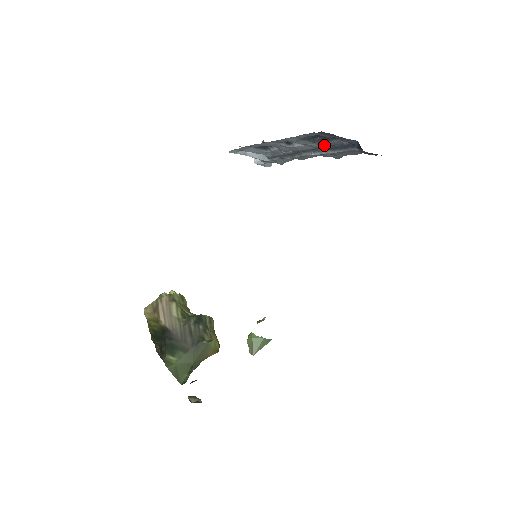
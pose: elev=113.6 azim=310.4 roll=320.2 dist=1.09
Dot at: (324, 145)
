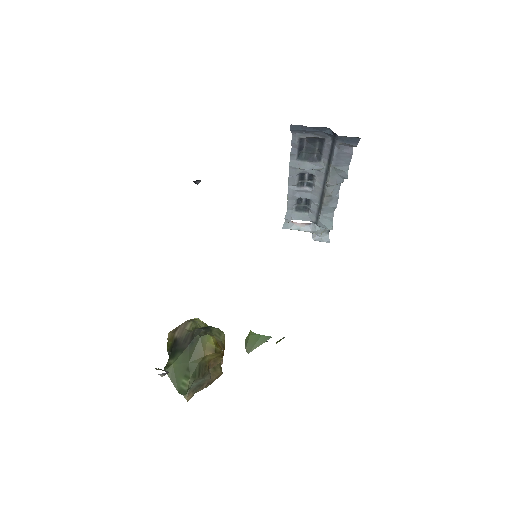
Dot at: (325, 162)
